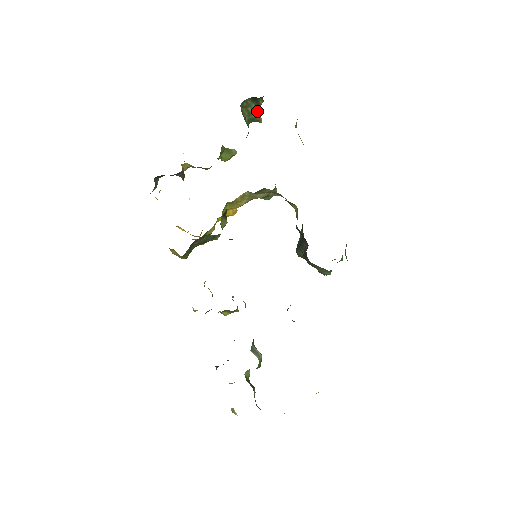
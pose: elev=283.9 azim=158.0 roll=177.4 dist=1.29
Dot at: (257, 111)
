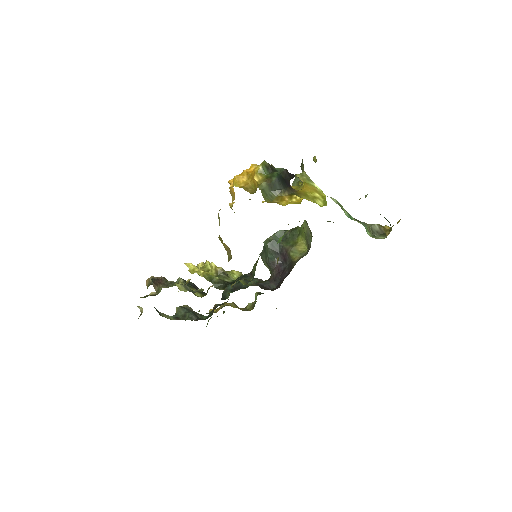
Dot at: occluded
